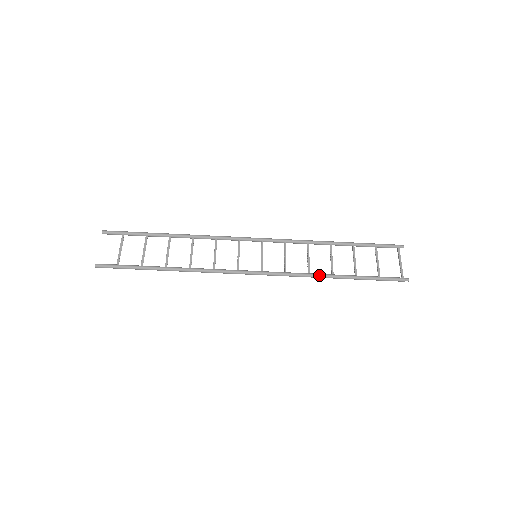
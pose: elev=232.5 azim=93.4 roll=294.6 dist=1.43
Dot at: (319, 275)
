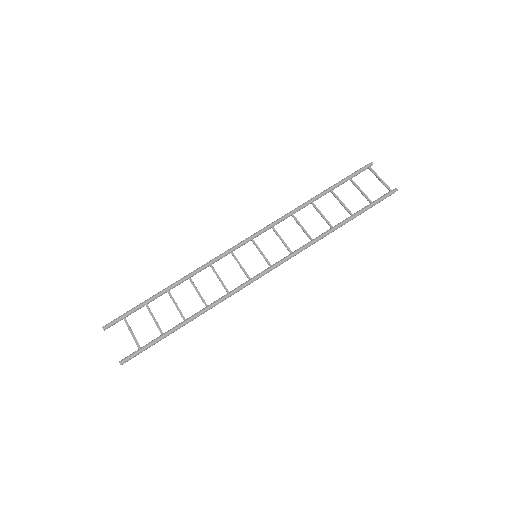
Dot at: (322, 236)
